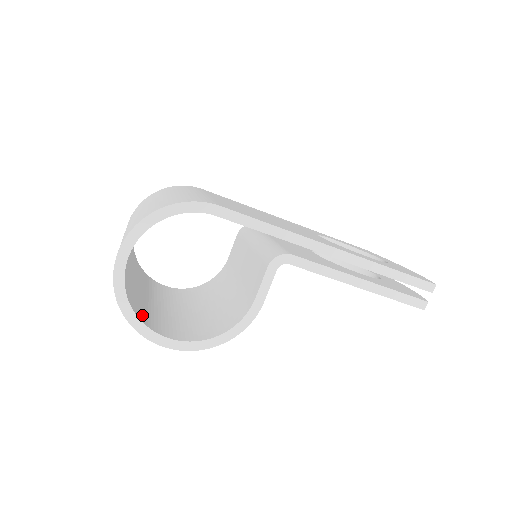
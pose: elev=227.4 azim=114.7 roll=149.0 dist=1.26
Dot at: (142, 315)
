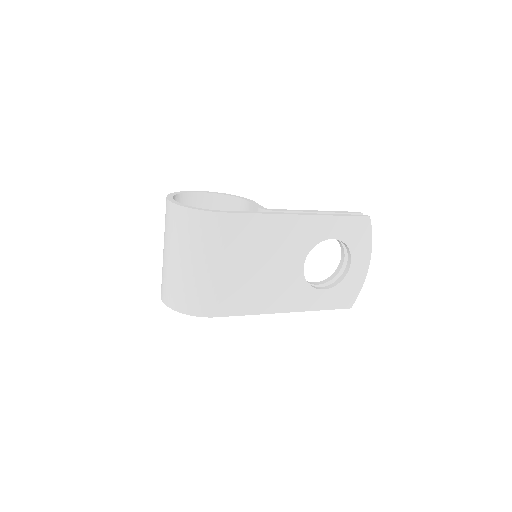
Dot at: occluded
